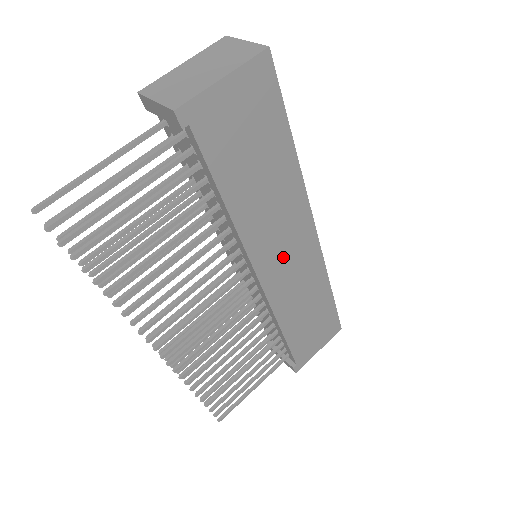
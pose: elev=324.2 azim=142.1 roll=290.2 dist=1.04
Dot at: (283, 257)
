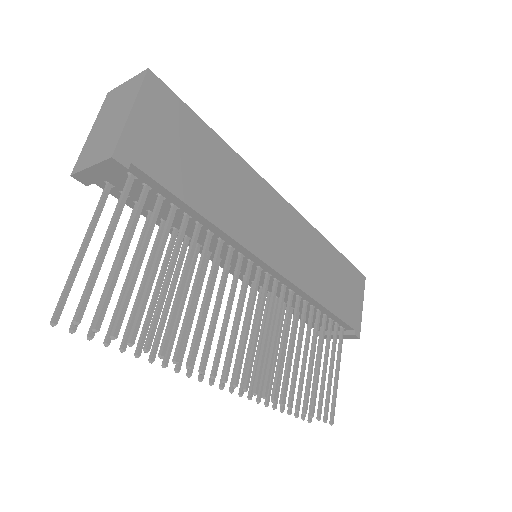
Dot at: (278, 238)
